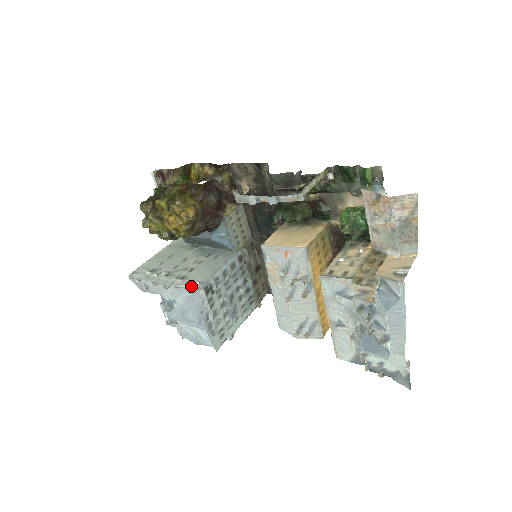
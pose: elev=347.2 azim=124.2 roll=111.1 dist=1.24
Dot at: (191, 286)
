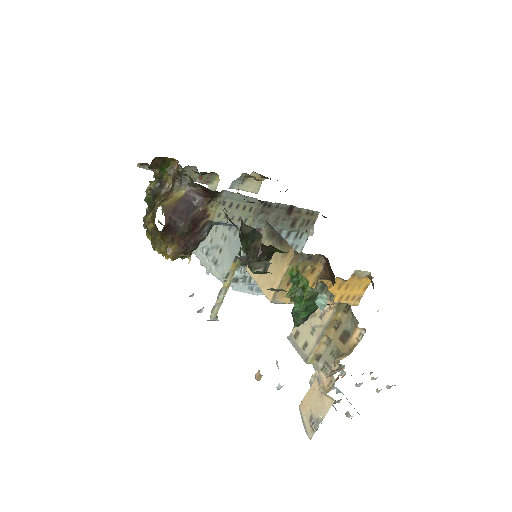
Dot at: (221, 279)
